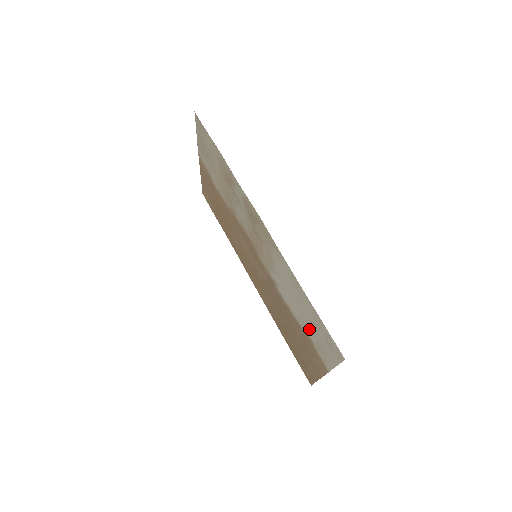
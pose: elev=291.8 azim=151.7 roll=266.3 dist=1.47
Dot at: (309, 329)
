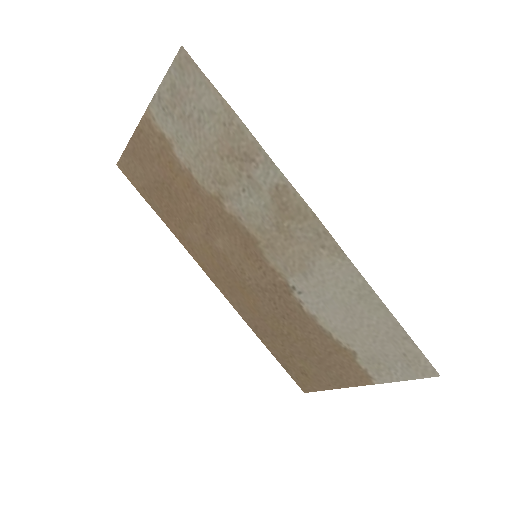
Dot at: (360, 342)
